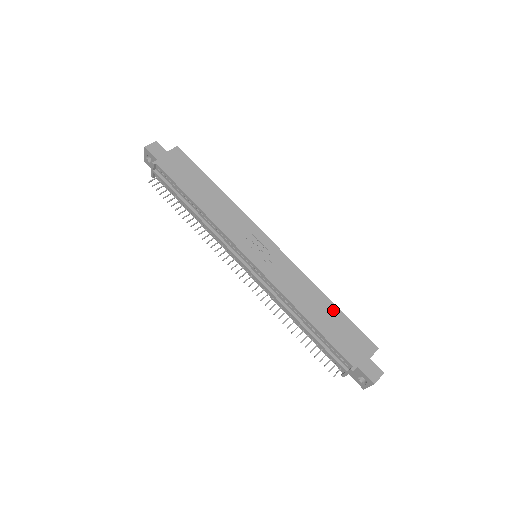
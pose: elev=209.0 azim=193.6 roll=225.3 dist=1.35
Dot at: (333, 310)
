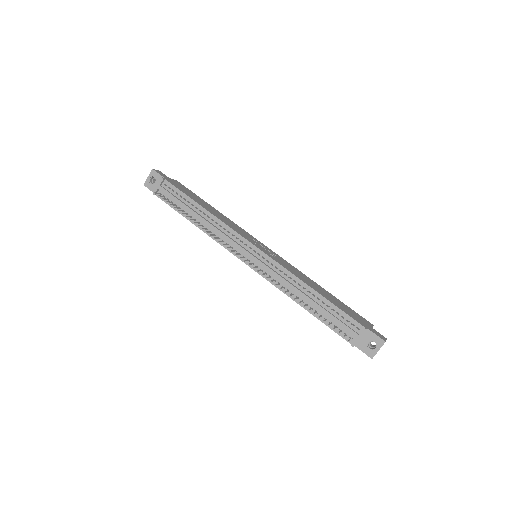
Dot at: (331, 295)
